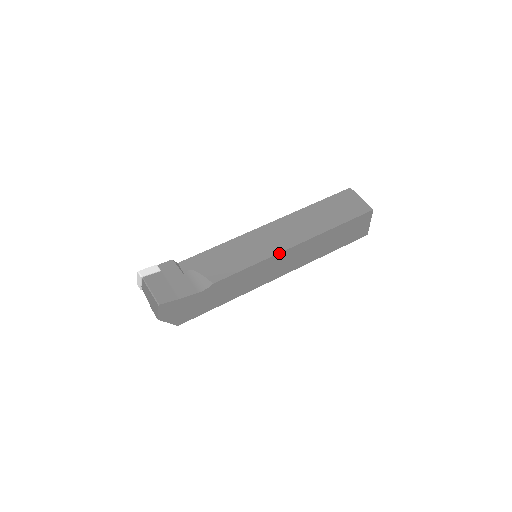
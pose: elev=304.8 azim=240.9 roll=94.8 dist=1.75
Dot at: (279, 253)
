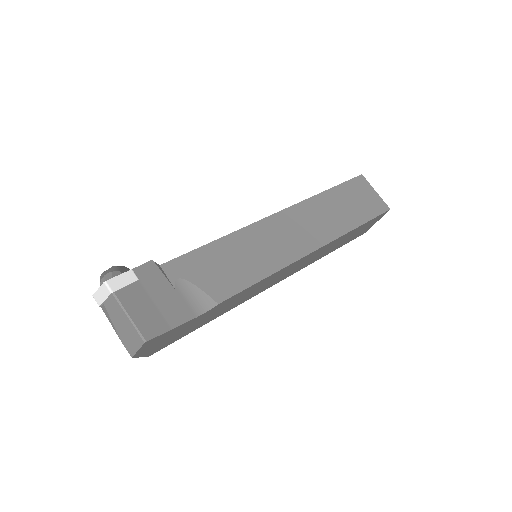
Dot at: (297, 260)
